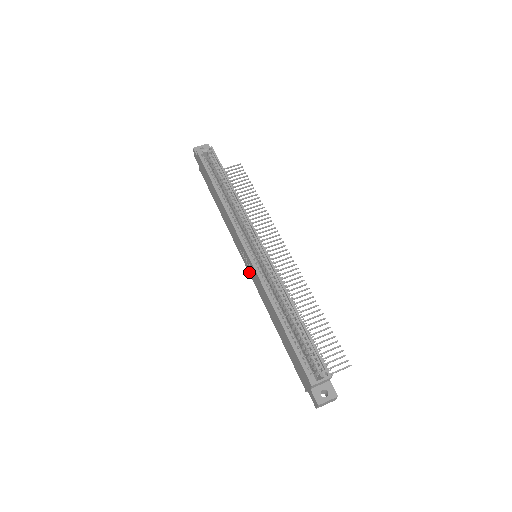
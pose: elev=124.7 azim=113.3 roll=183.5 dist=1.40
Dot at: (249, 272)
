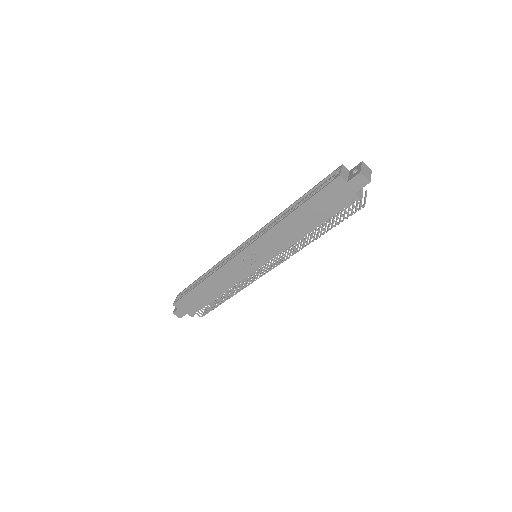
Dot at: (264, 262)
